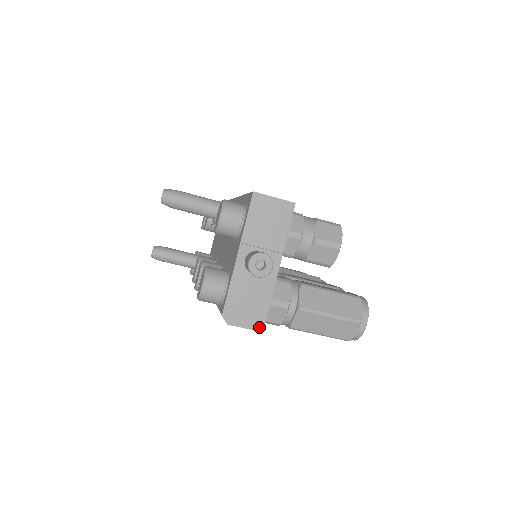
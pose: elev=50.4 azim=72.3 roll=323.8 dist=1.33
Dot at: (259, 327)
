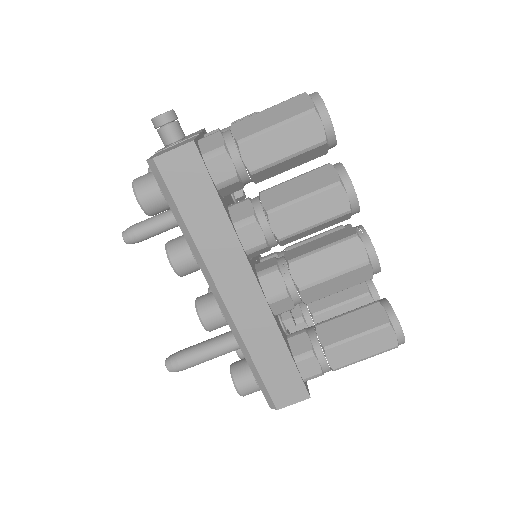
Dot at: (189, 142)
